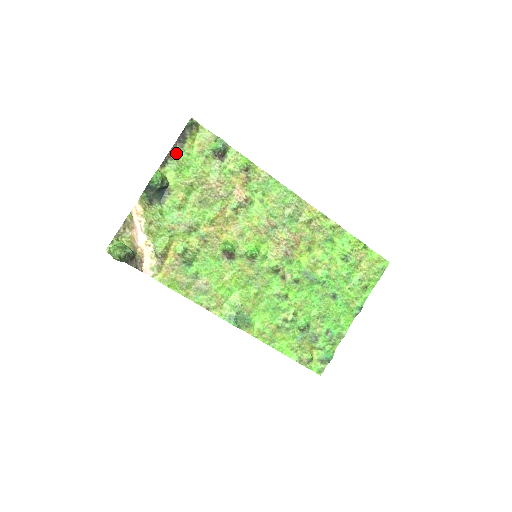
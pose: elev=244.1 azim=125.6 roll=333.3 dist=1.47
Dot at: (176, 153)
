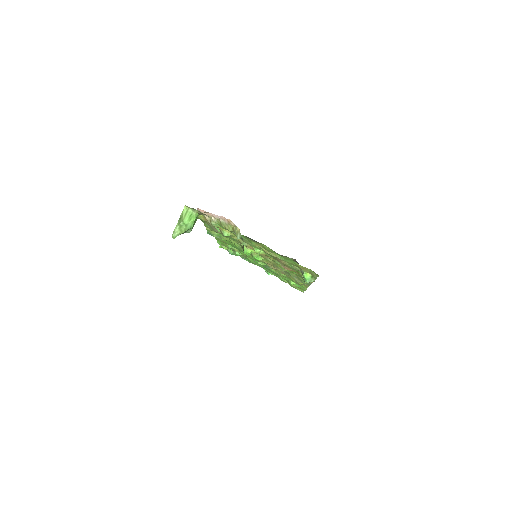
Dot at: (287, 257)
